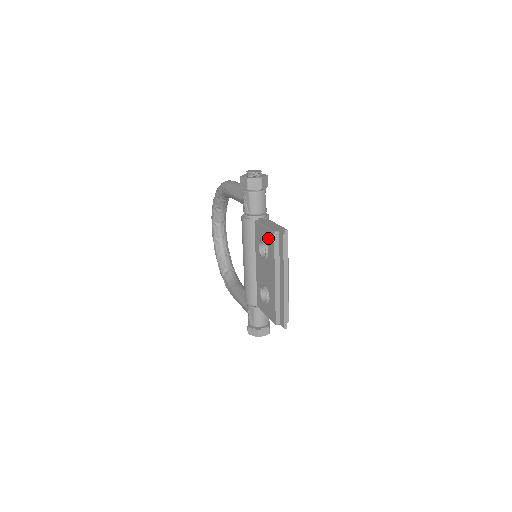
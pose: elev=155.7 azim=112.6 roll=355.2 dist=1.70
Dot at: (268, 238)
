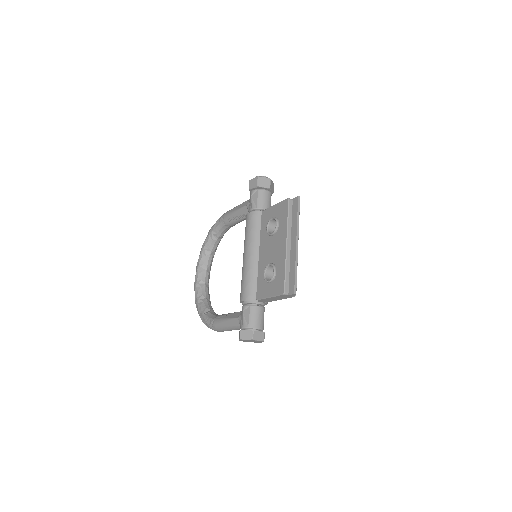
Dot at: (280, 210)
